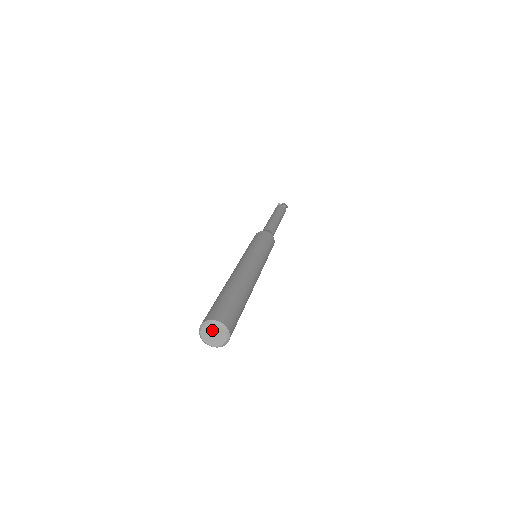
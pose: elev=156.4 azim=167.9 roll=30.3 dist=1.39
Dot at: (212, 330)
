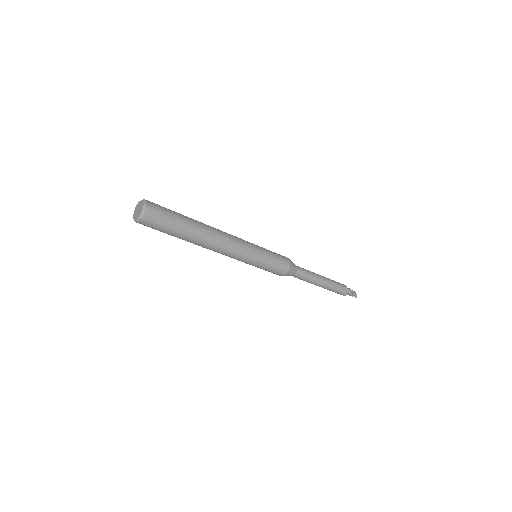
Dot at: (140, 206)
